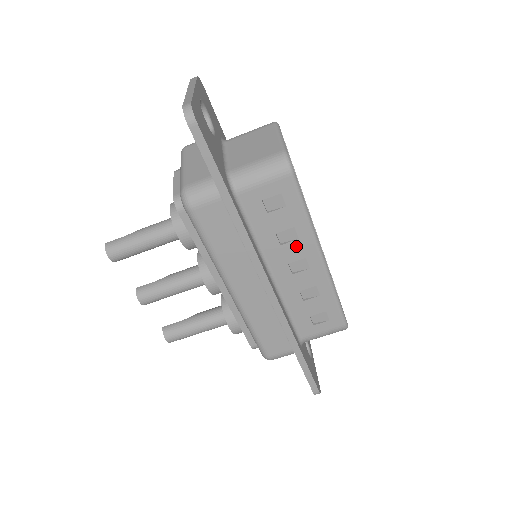
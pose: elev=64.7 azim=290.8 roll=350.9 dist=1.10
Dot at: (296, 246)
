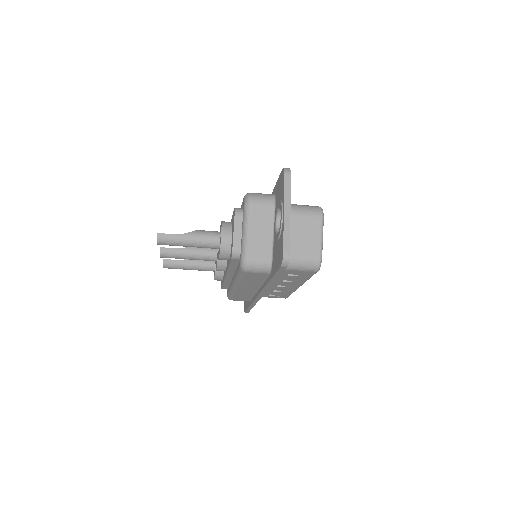
Dot at: (290, 283)
